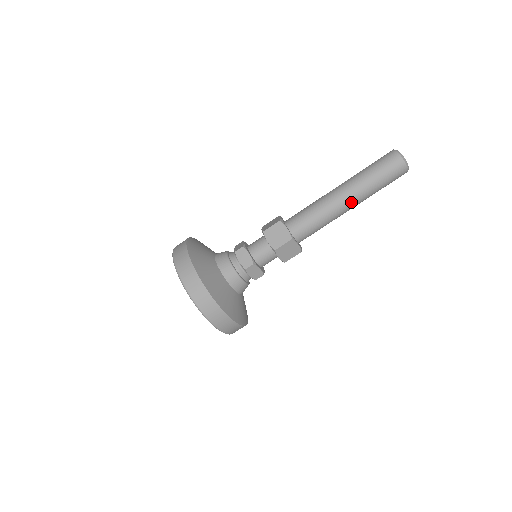
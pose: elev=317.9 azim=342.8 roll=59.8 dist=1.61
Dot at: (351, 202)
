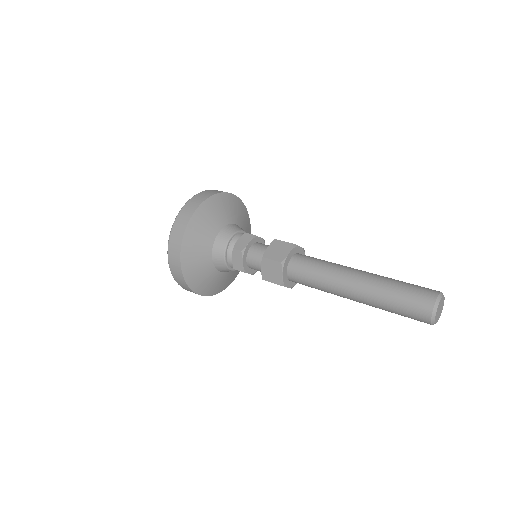
Dot at: (356, 301)
